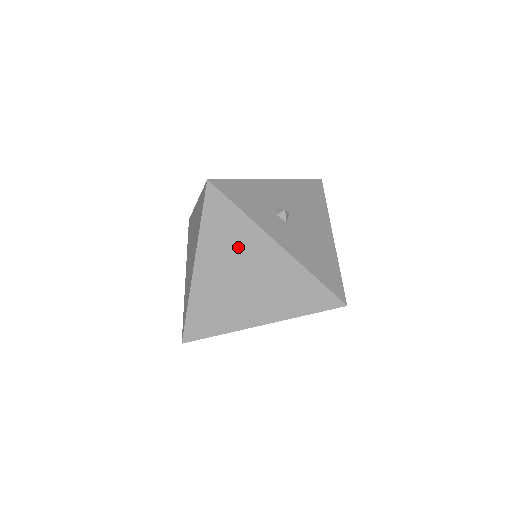
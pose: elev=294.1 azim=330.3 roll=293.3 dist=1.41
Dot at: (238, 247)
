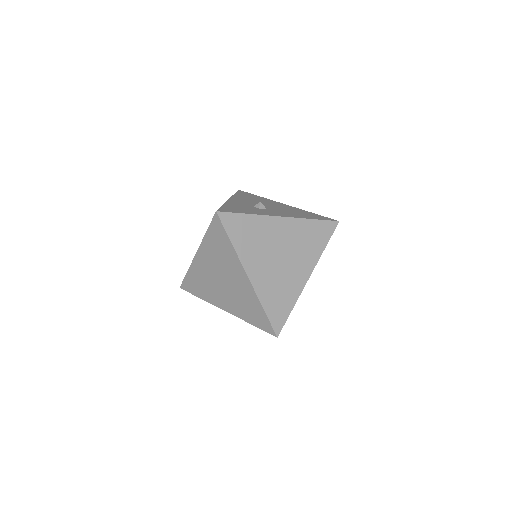
Dot at: (263, 239)
